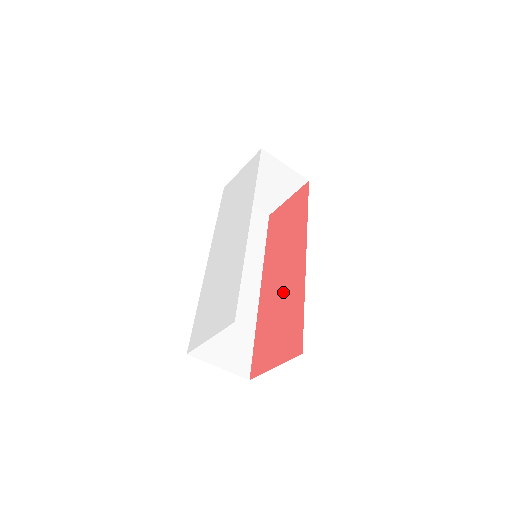
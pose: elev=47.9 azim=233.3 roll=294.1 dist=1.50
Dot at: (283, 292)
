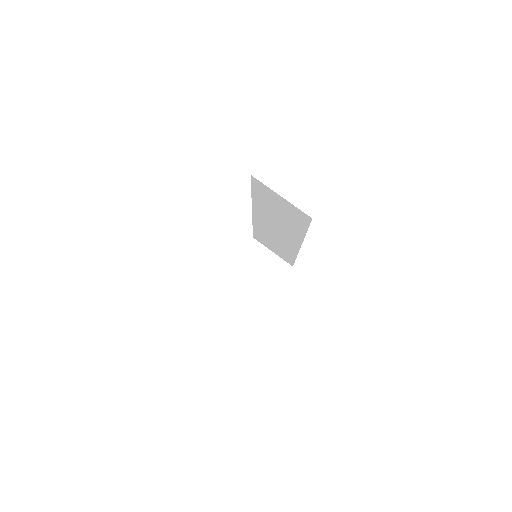
Dot at: occluded
